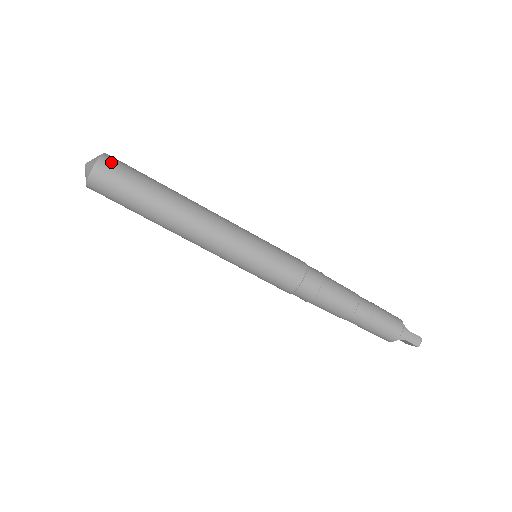
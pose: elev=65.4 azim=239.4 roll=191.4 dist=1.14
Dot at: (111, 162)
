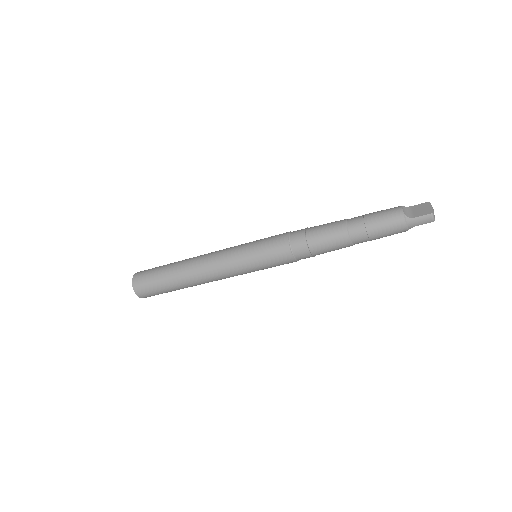
Dot at: (139, 285)
